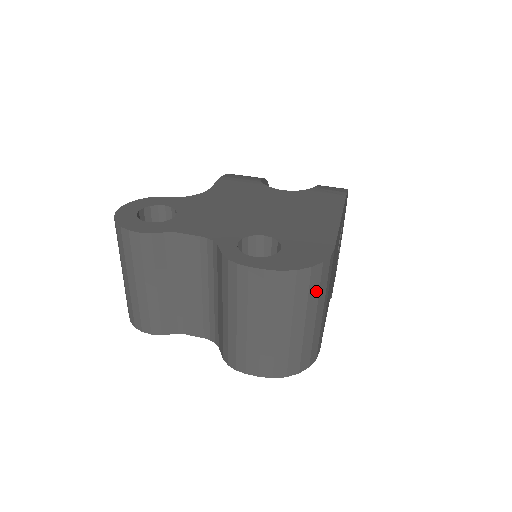
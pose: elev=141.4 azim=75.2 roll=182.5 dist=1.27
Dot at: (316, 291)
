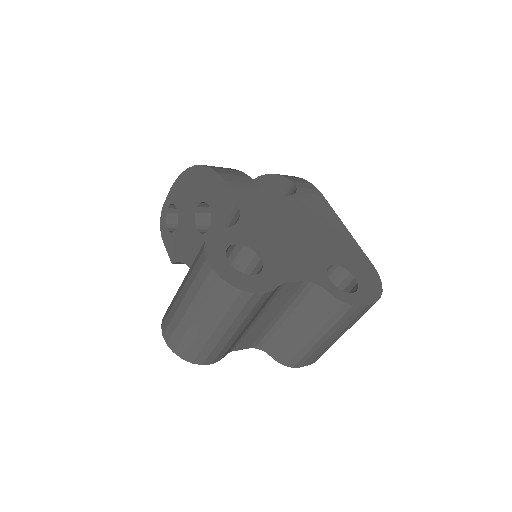
Dot at: occluded
